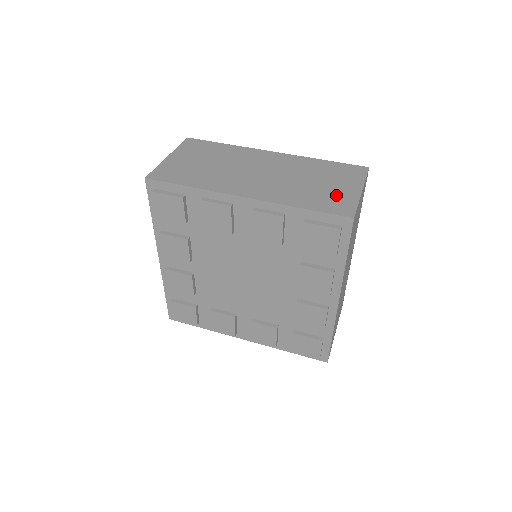
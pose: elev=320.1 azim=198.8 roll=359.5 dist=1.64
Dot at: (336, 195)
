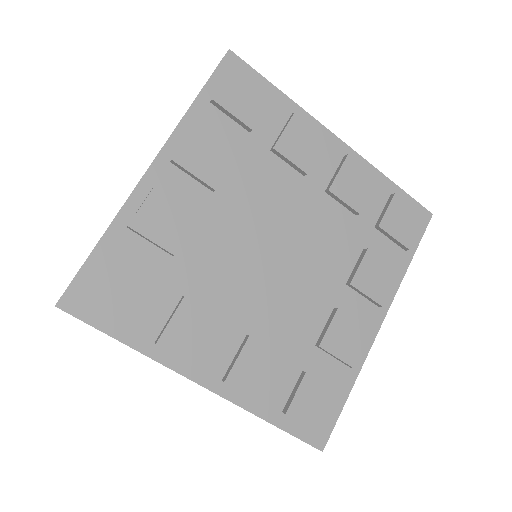
Dot at: occluded
